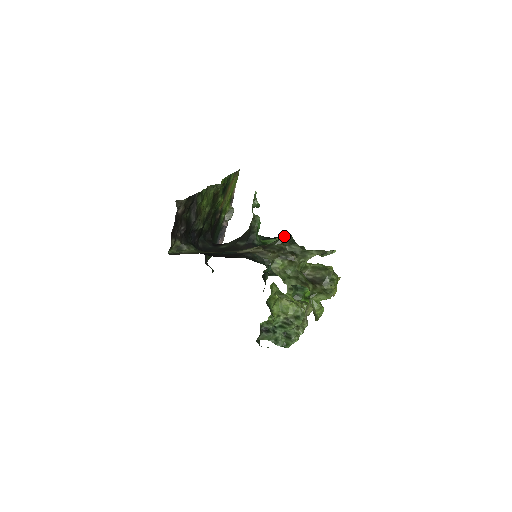
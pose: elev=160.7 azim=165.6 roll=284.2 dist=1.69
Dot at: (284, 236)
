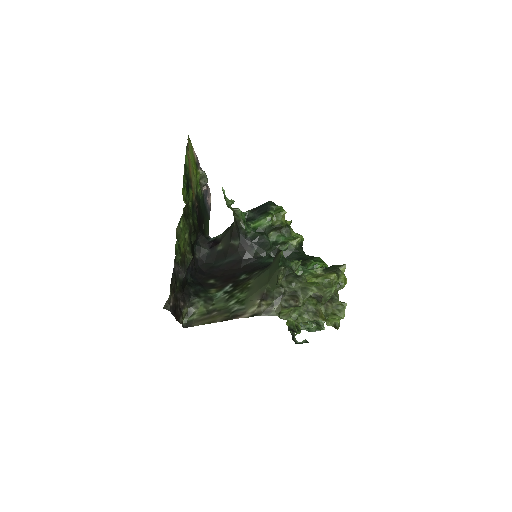
Dot at: occluded
